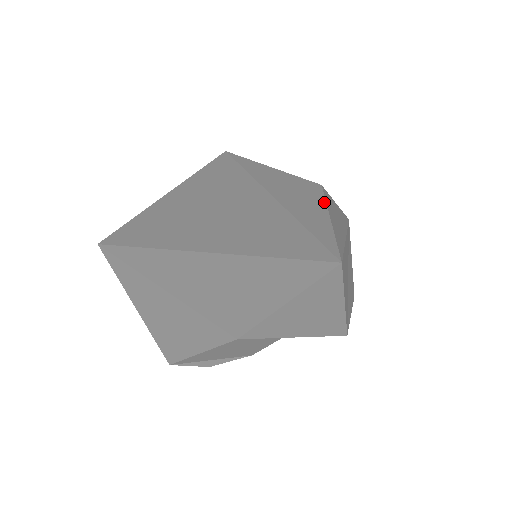
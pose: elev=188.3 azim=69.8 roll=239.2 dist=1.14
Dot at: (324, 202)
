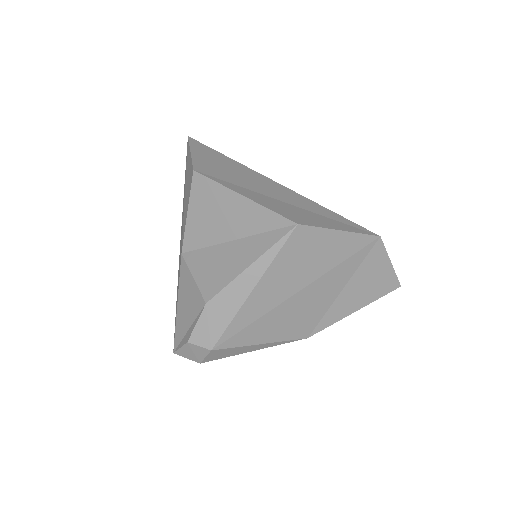
Dot at: occluded
